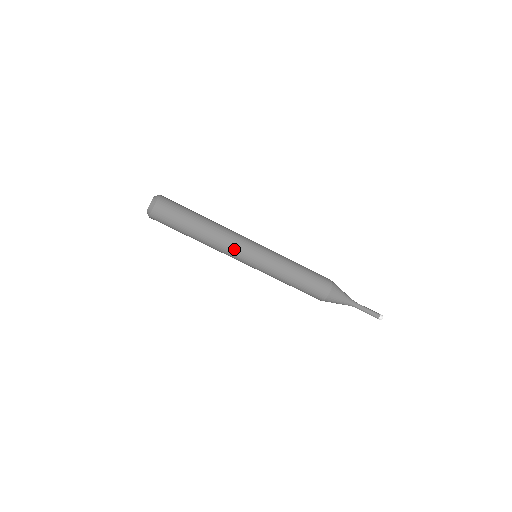
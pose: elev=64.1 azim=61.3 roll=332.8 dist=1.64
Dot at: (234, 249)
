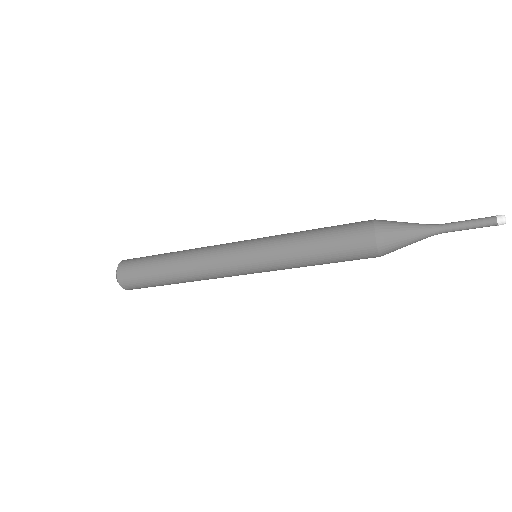
Dot at: occluded
